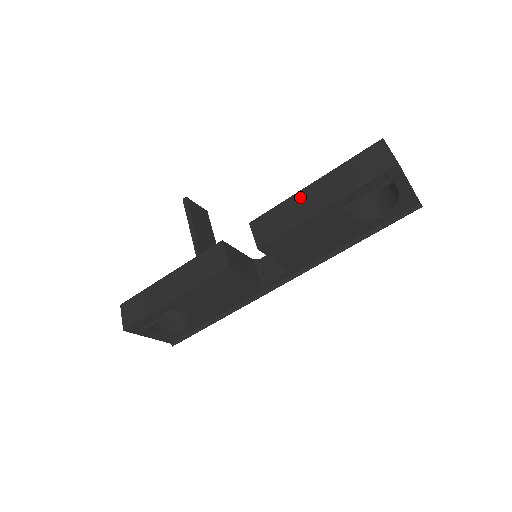
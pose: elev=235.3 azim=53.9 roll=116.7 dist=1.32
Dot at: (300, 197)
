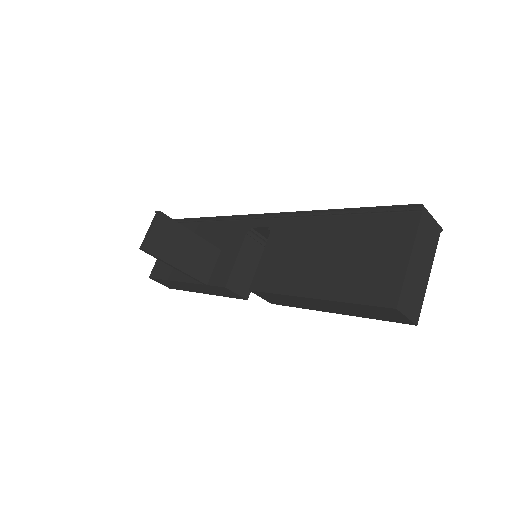
Dot at: (301, 300)
